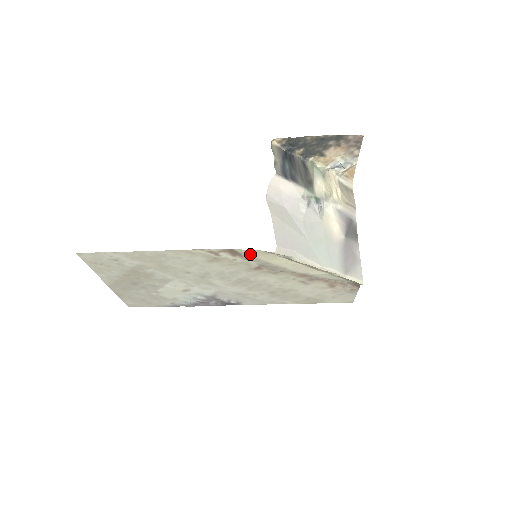
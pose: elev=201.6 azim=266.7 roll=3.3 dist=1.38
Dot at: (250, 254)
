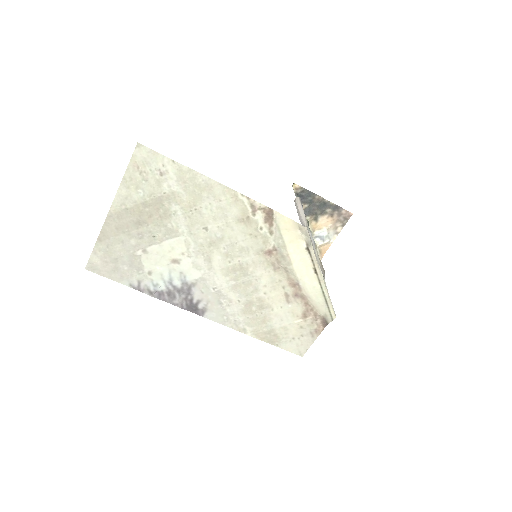
Dot at: (281, 225)
